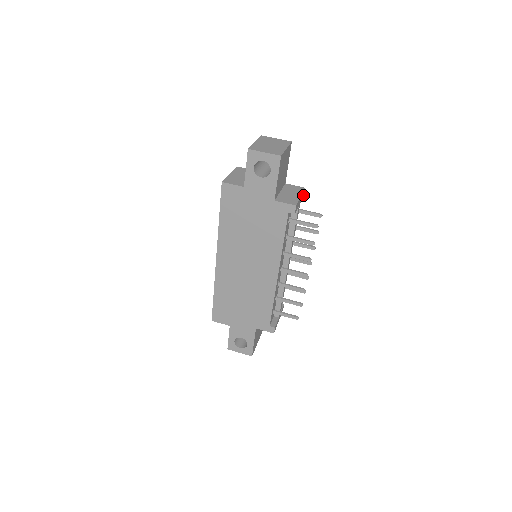
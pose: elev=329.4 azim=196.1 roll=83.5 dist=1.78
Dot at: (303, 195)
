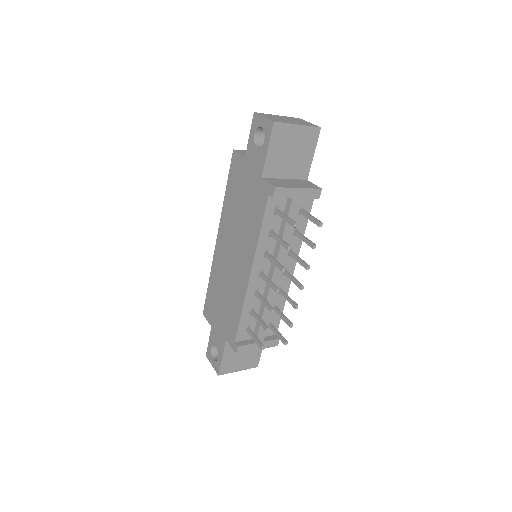
Dot at: (315, 196)
